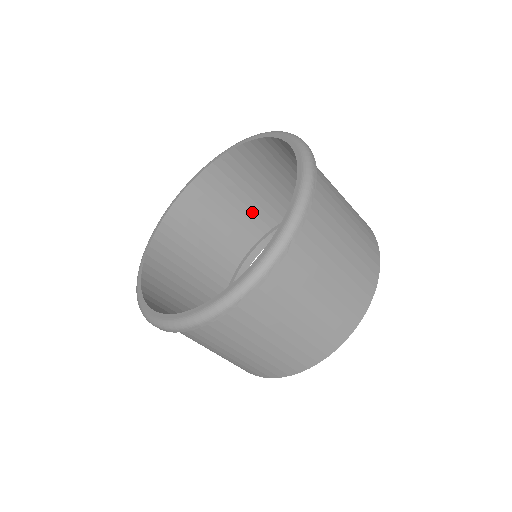
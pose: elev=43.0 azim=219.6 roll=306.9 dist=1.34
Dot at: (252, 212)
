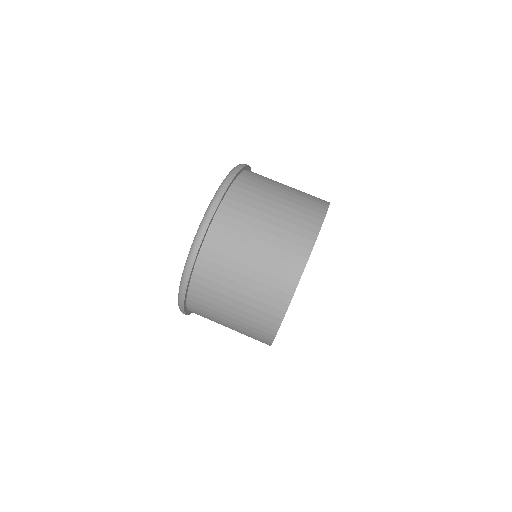
Dot at: occluded
